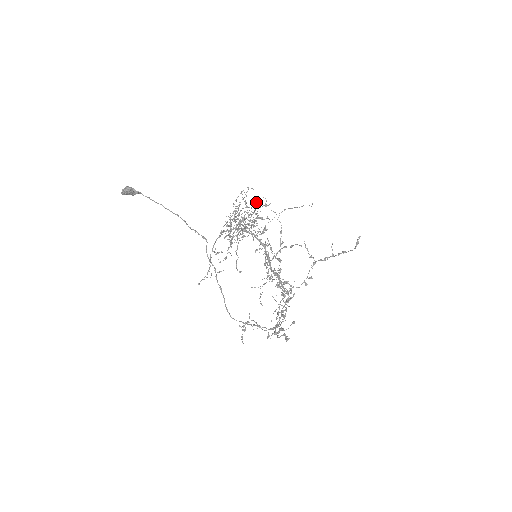
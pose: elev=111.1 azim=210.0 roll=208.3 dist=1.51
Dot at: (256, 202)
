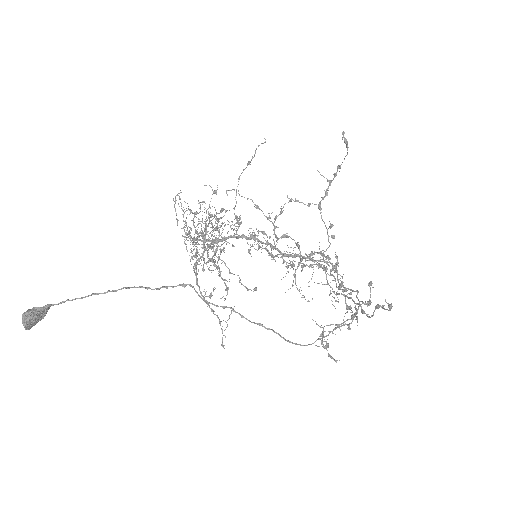
Dot at: occluded
